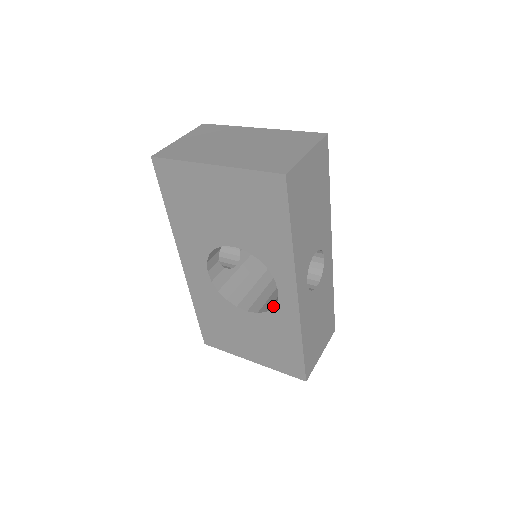
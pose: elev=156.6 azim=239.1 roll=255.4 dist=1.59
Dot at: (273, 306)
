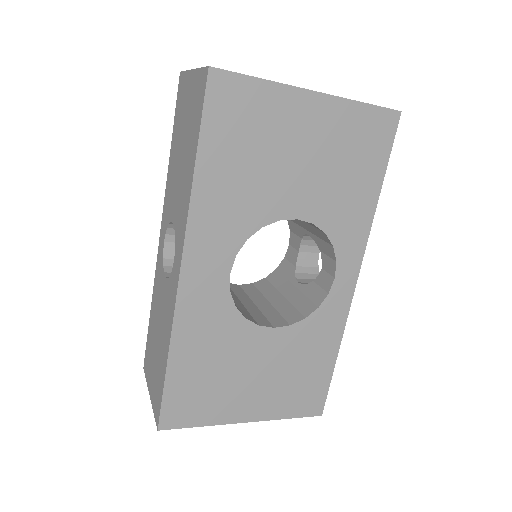
Dot at: (313, 307)
